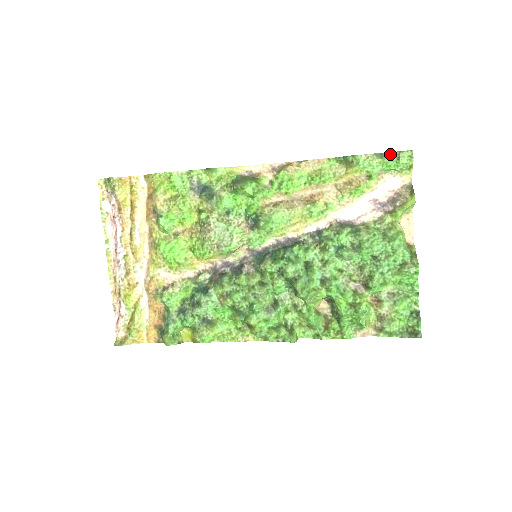
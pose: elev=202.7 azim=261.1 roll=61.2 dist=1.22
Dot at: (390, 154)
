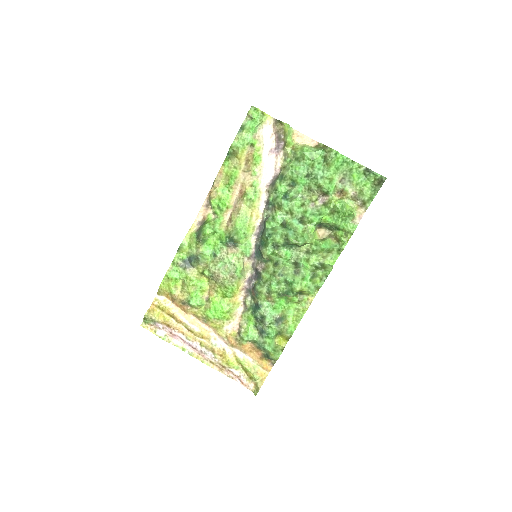
Dot at: (245, 122)
